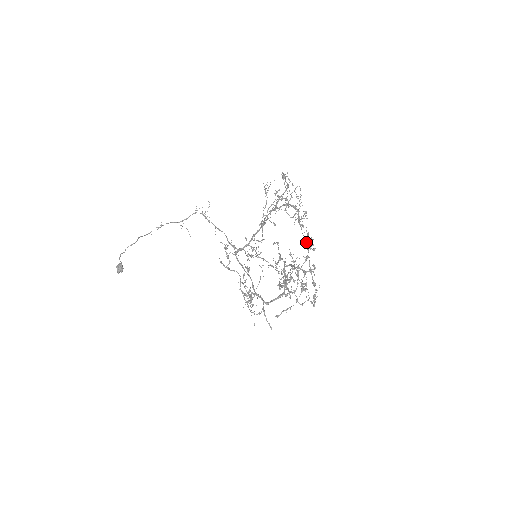
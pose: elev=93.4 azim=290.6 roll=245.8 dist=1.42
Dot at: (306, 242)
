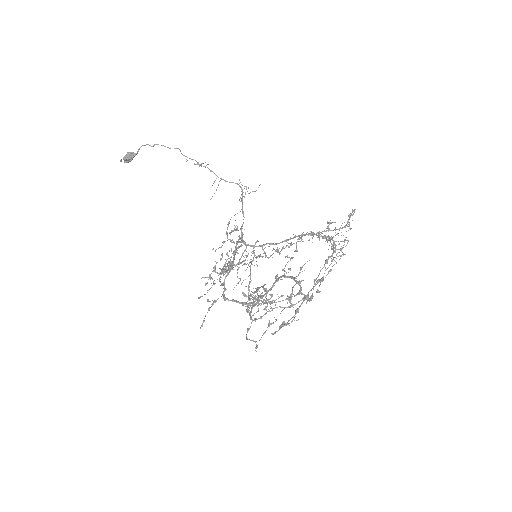
Dot at: (324, 273)
